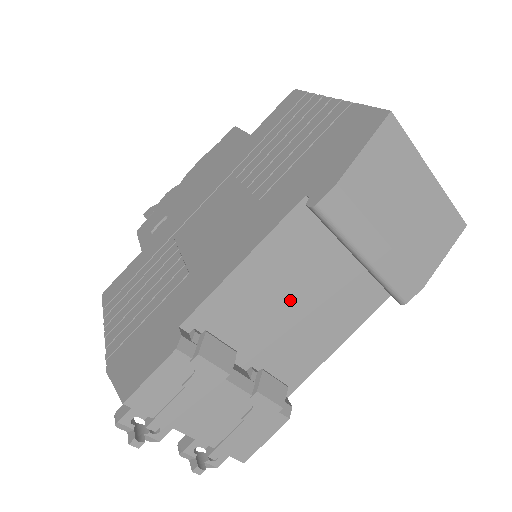
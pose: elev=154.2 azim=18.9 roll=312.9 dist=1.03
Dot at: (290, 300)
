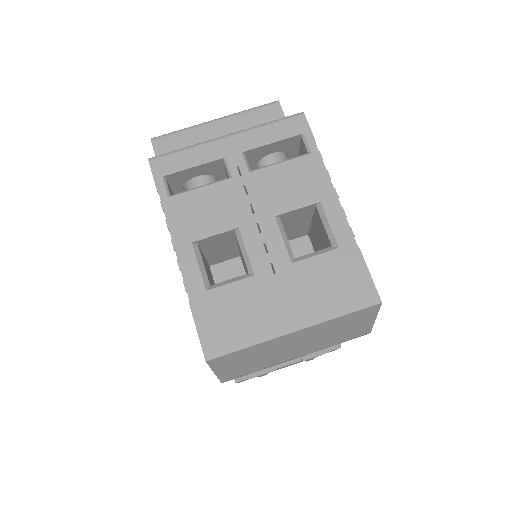
Dot at: occluded
